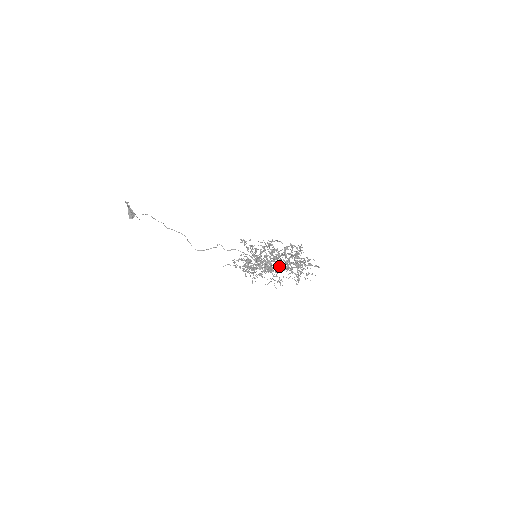
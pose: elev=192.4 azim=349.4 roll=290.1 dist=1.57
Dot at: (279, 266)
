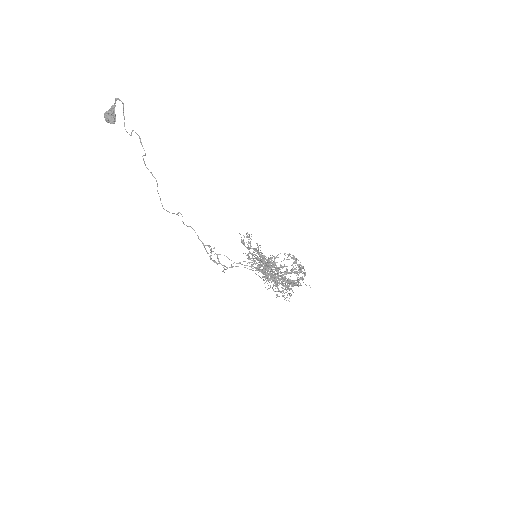
Dot at: occluded
